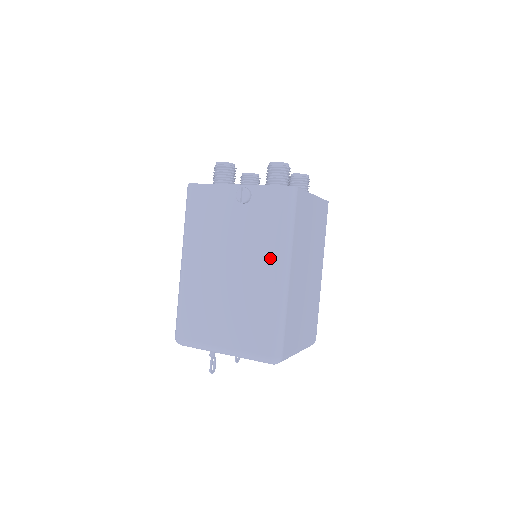
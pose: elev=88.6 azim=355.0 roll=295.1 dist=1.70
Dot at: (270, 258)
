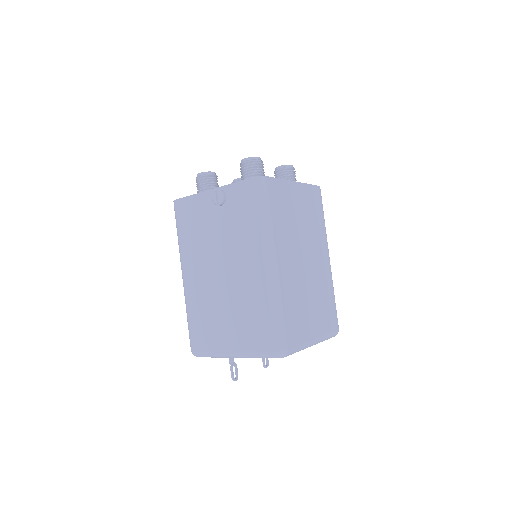
Dot at: (254, 252)
